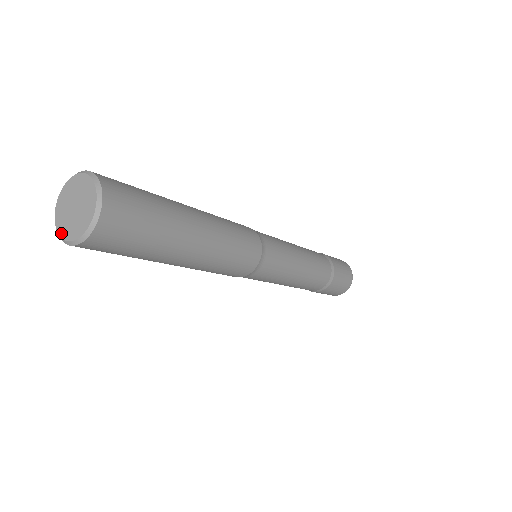
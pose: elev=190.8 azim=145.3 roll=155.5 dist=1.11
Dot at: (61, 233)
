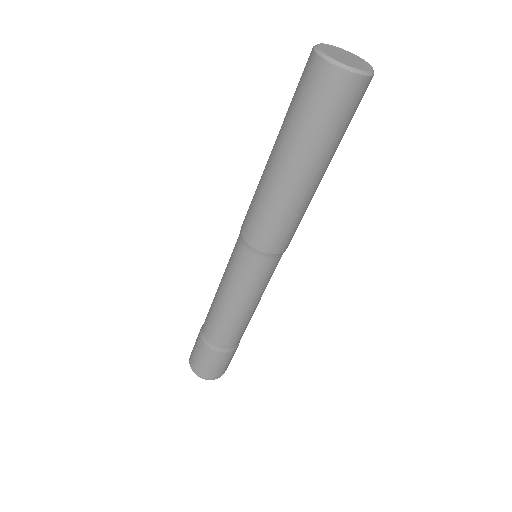
Dot at: (321, 48)
